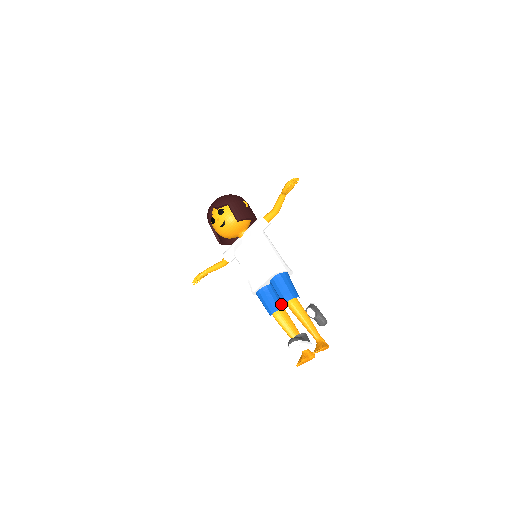
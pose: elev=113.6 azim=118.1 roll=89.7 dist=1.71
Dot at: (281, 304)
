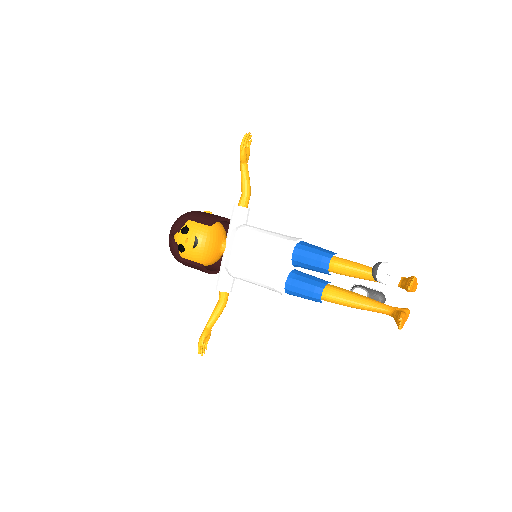
Dot at: (323, 280)
